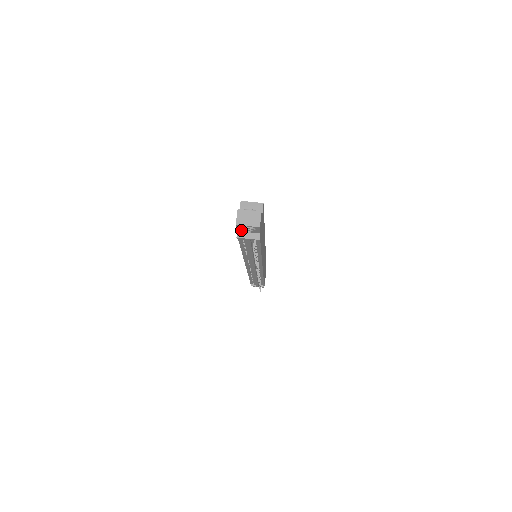
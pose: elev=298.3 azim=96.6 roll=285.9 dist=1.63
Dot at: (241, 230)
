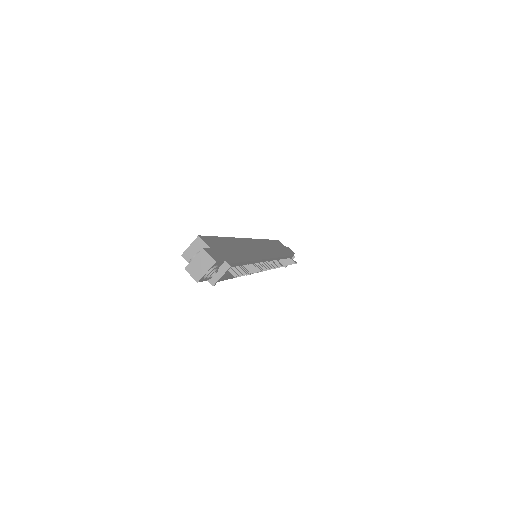
Dot at: (207, 279)
